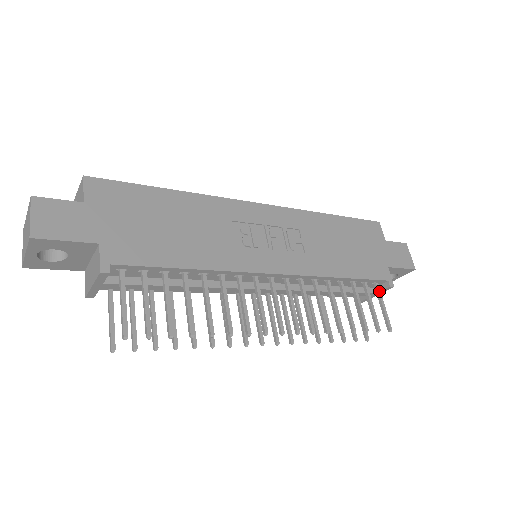
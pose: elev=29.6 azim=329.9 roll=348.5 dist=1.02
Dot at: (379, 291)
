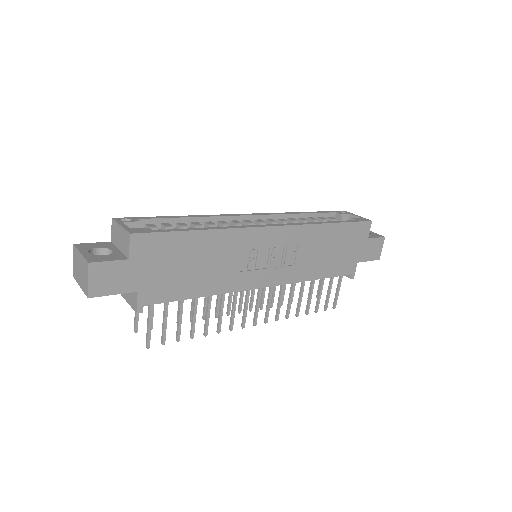
Dot at: (341, 280)
